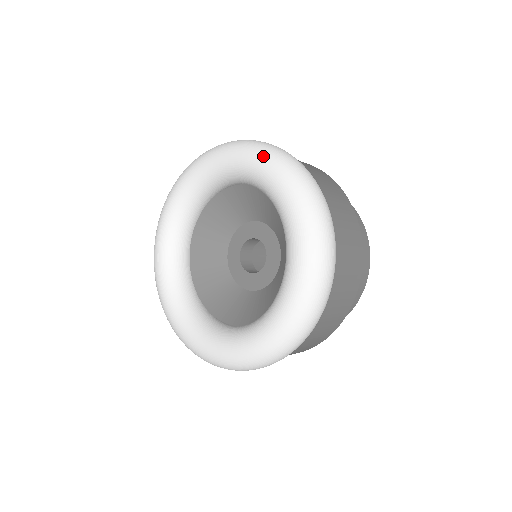
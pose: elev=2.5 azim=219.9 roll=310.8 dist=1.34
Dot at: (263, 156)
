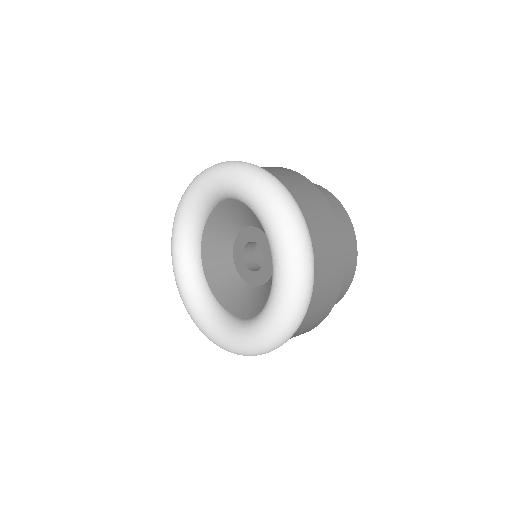
Dot at: (226, 172)
